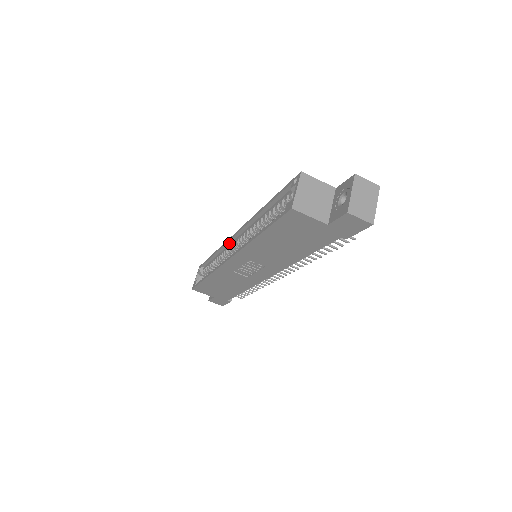
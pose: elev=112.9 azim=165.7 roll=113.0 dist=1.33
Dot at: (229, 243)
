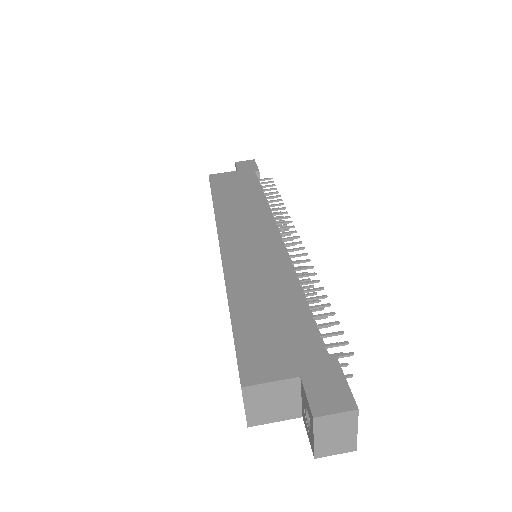
Dot at: occluded
